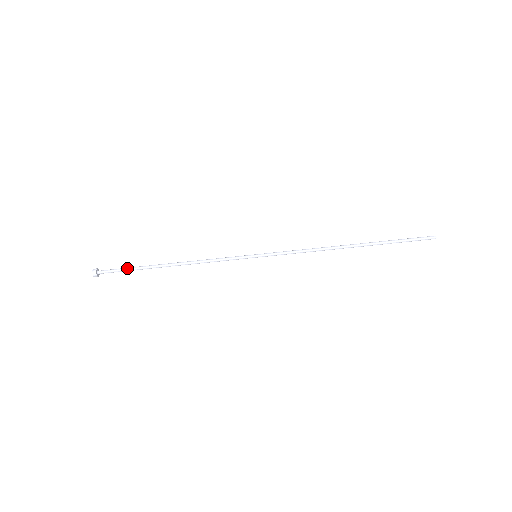
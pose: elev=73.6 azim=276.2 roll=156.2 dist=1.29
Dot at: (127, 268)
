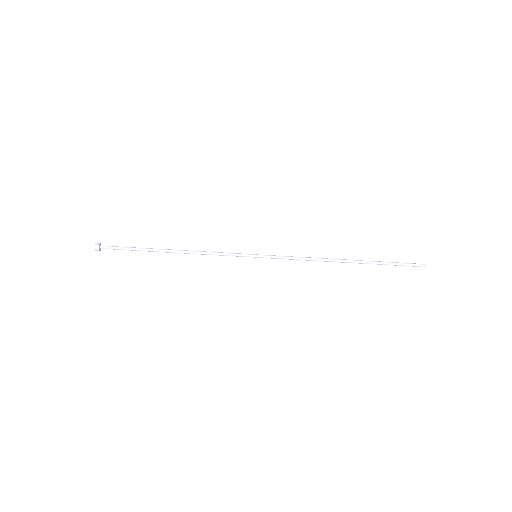
Dot at: (130, 247)
